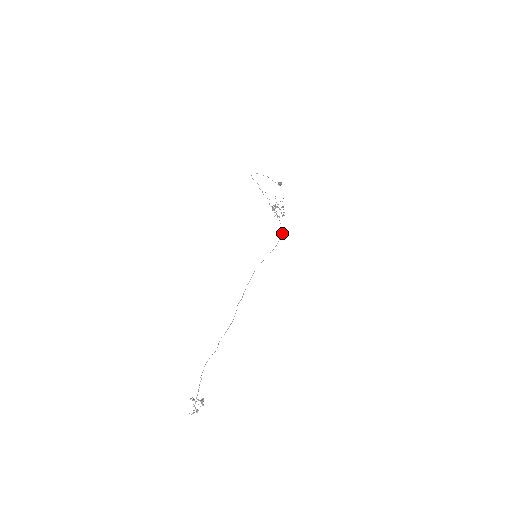
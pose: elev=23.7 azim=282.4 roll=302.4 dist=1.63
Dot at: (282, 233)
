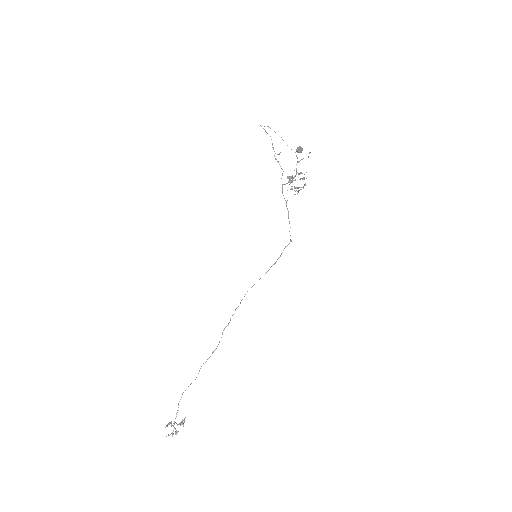
Dot at: occluded
